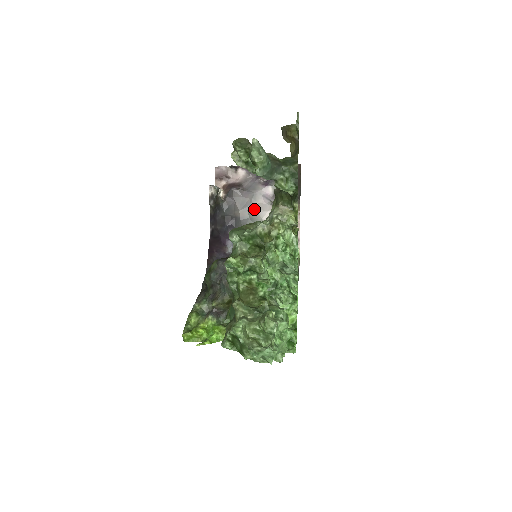
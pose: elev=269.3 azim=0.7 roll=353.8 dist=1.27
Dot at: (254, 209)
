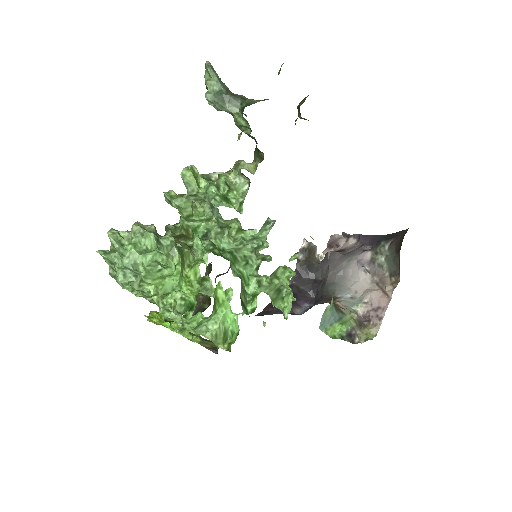
Dot at: (345, 275)
